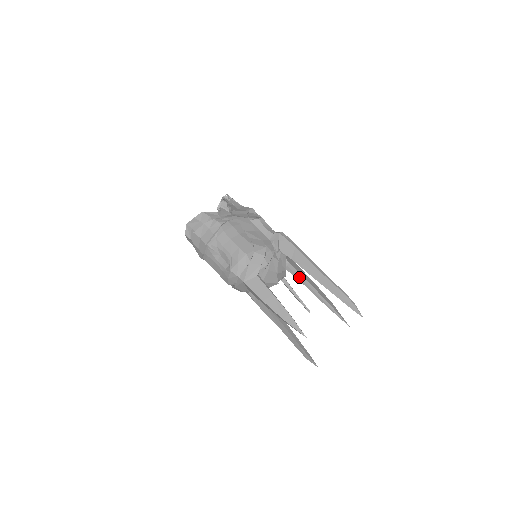
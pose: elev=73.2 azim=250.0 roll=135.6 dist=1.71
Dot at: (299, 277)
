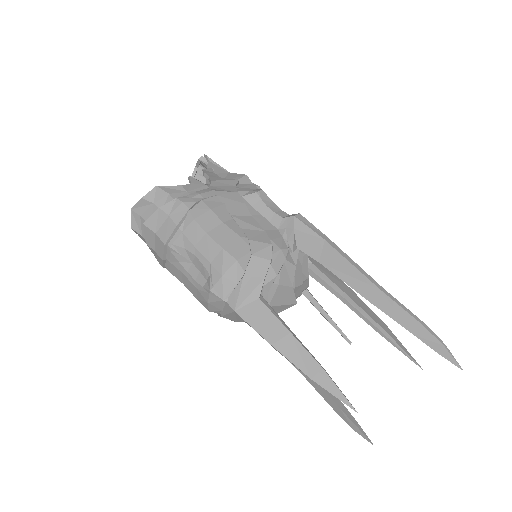
Dot at: (330, 286)
